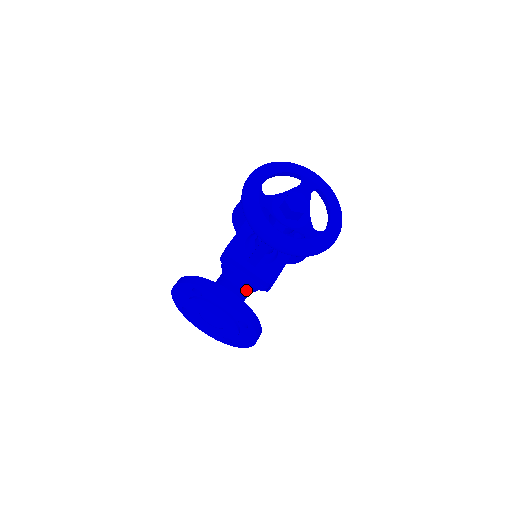
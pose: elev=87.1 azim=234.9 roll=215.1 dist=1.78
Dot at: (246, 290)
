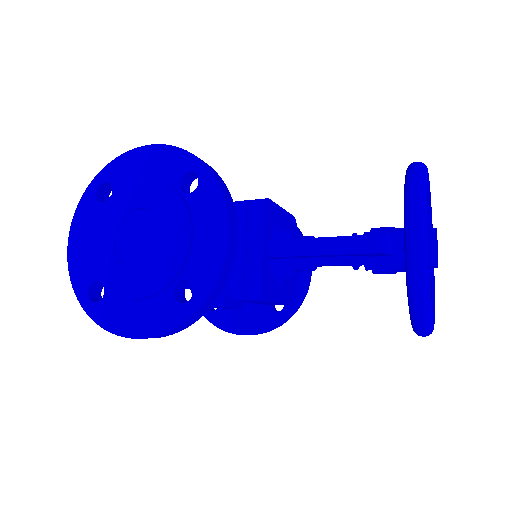
Dot at: occluded
